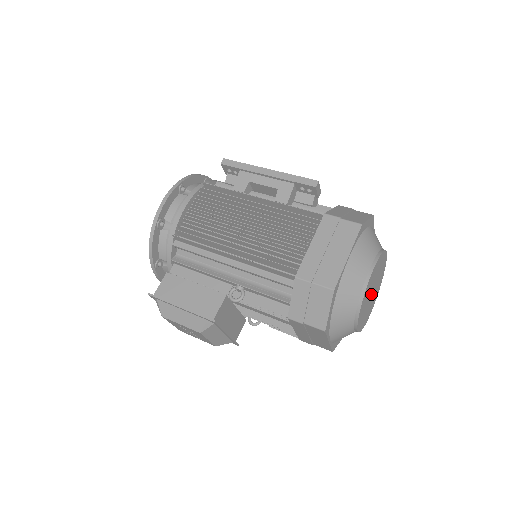
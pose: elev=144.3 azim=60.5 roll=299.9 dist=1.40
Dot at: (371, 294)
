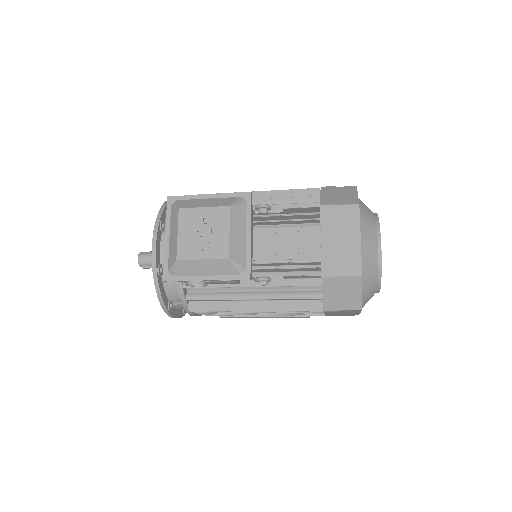
Dot at: occluded
